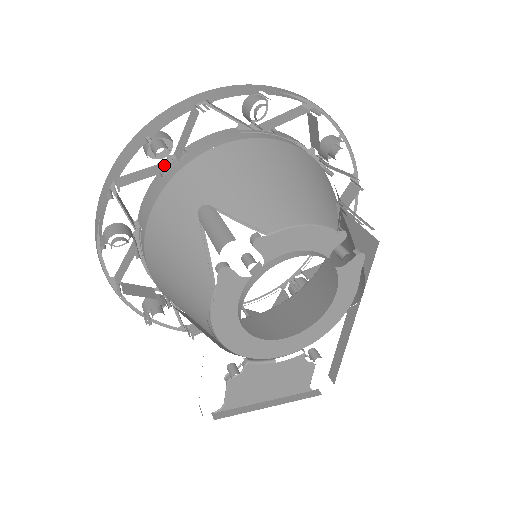
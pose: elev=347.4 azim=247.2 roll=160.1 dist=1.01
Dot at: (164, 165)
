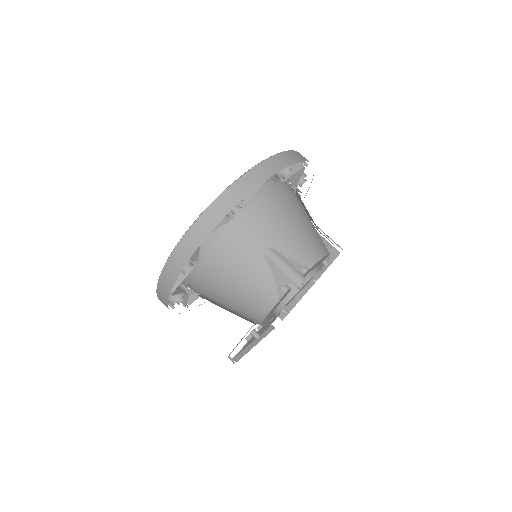
Dot at: occluded
